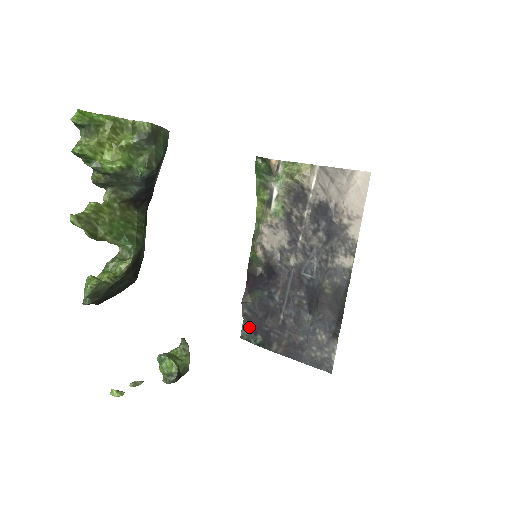
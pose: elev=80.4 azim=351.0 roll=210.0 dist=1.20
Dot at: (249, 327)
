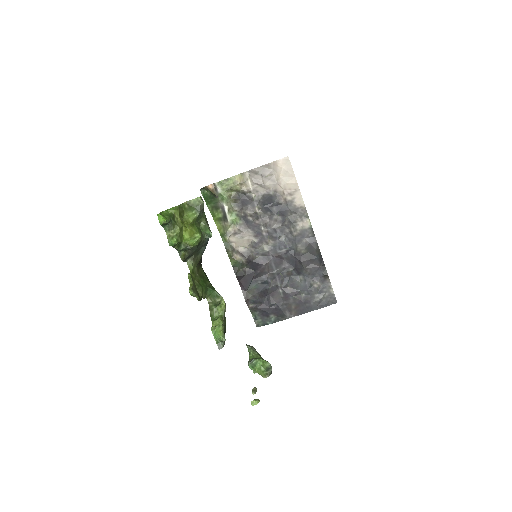
Dot at: (260, 315)
